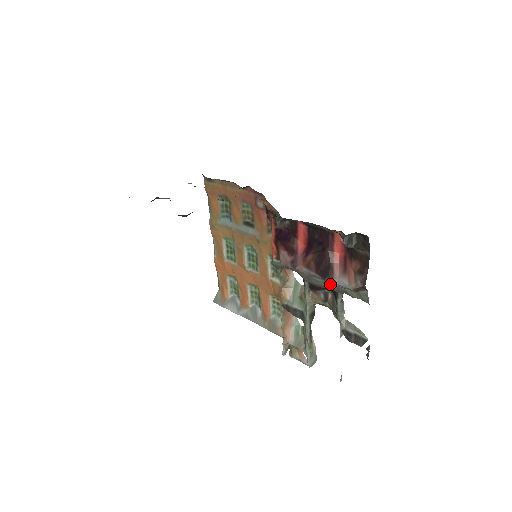
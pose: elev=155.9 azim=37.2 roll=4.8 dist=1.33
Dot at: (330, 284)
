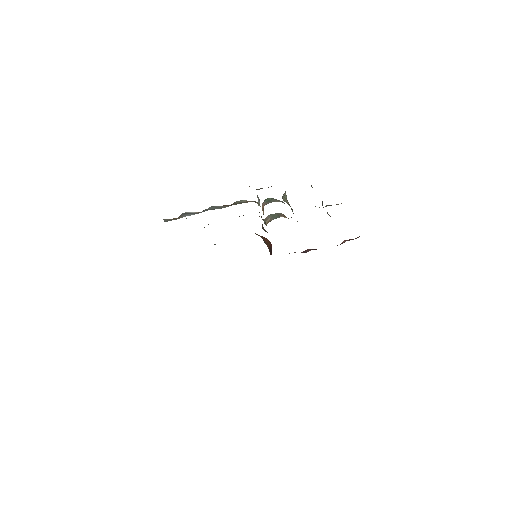
Dot at: occluded
